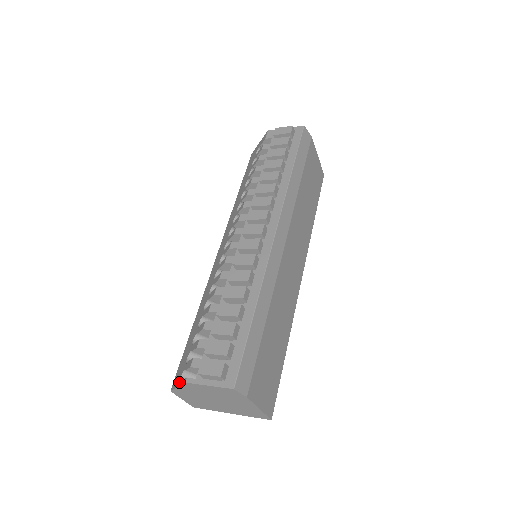
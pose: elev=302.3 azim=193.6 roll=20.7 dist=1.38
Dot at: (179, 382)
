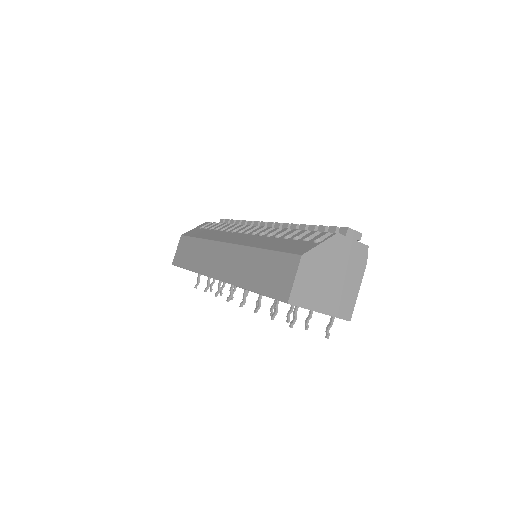
Dot at: (319, 242)
